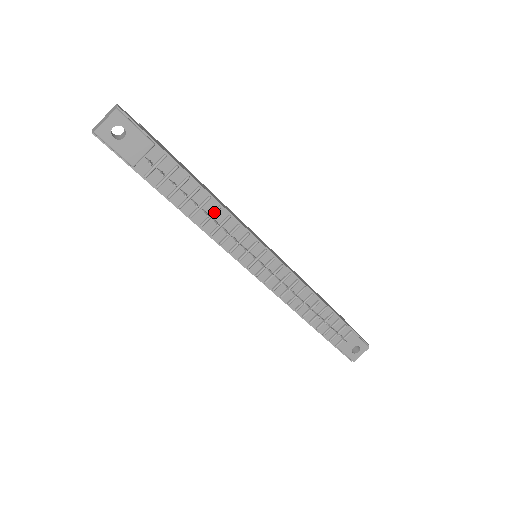
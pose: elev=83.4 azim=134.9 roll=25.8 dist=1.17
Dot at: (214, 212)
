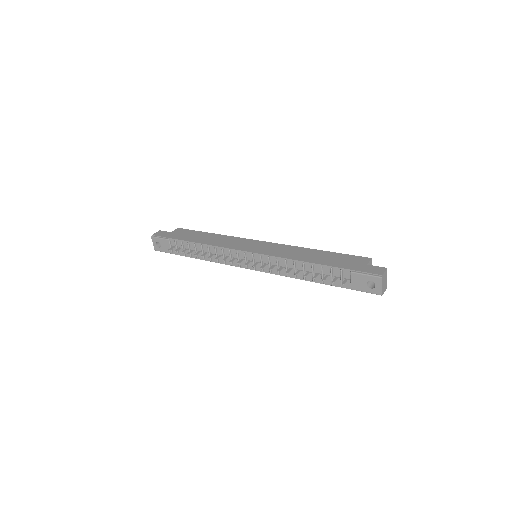
Dot at: (208, 251)
